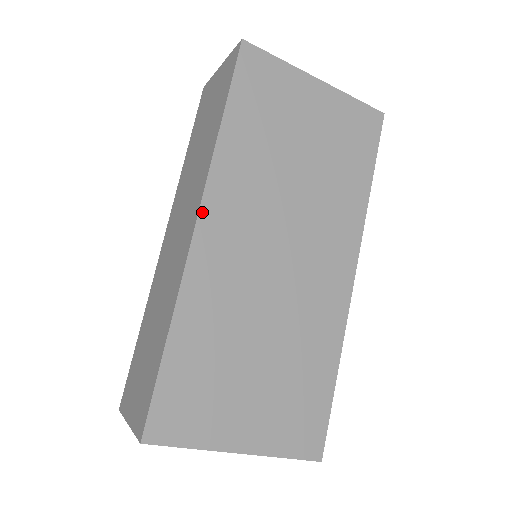
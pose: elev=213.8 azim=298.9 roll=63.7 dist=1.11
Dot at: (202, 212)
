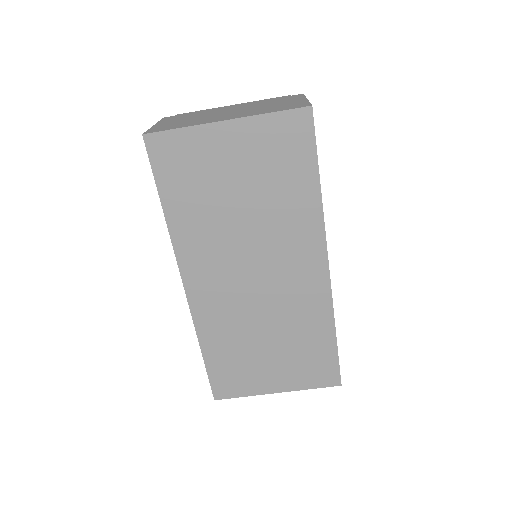
Dot at: (184, 278)
